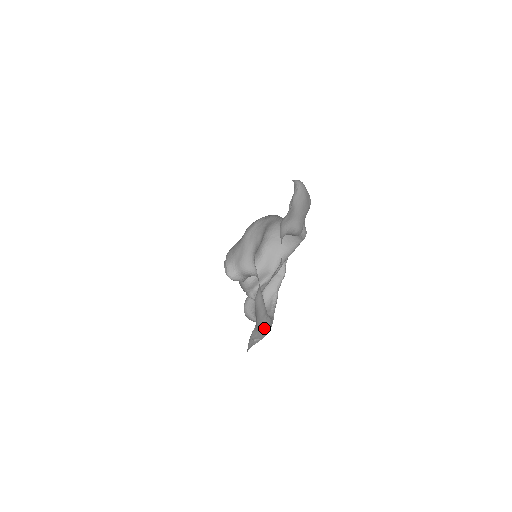
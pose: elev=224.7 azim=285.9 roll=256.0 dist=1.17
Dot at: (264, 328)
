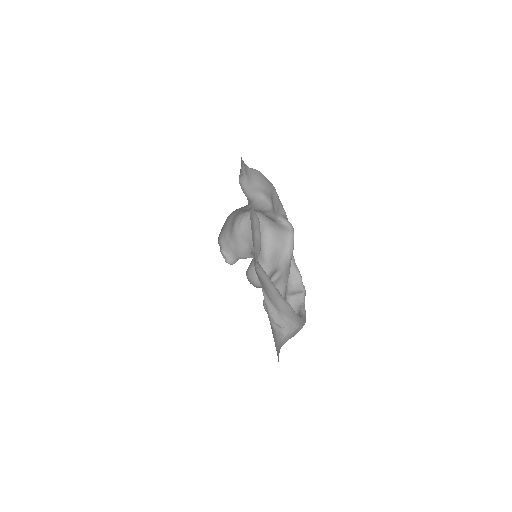
Dot at: (285, 311)
